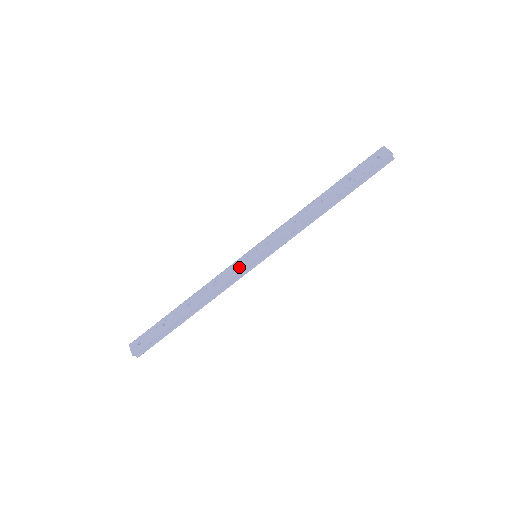
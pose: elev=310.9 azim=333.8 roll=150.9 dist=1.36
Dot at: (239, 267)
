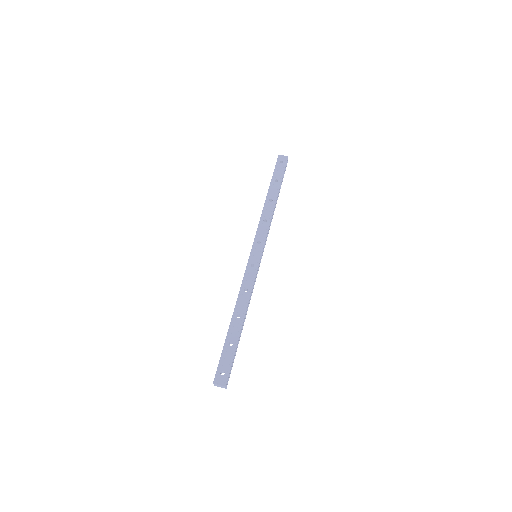
Dot at: (253, 268)
